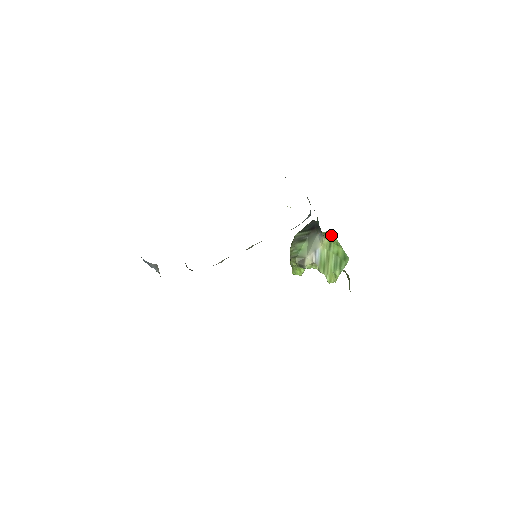
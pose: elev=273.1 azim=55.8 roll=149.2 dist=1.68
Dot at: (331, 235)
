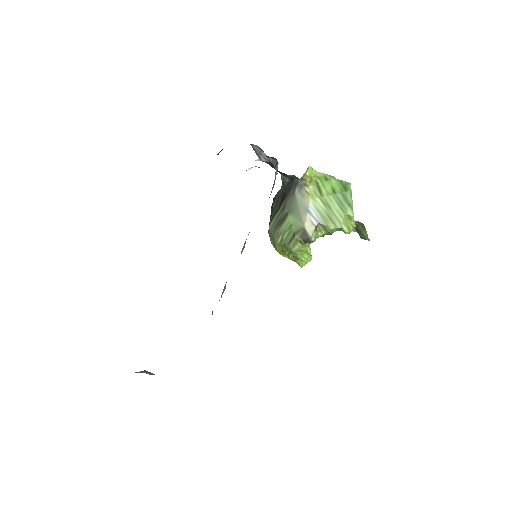
Dot at: (312, 174)
